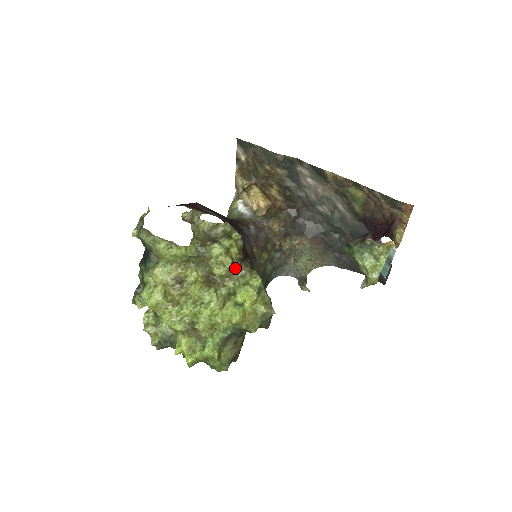
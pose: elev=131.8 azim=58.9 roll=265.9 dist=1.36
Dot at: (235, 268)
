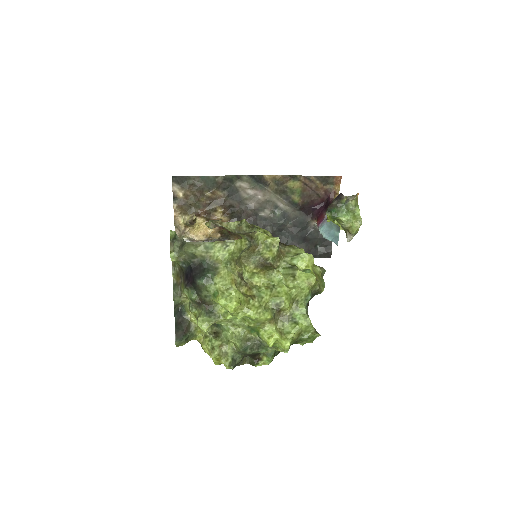
Dot at: occluded
